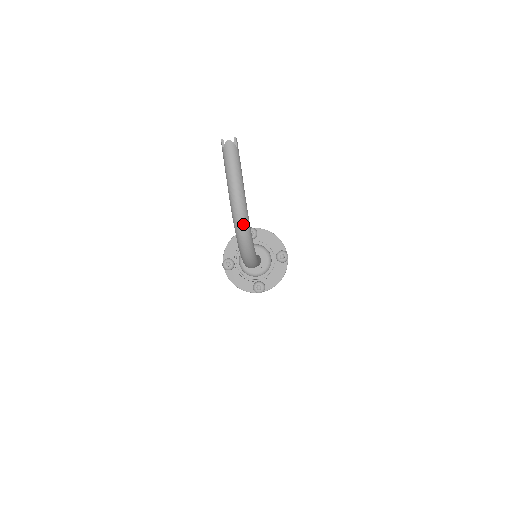
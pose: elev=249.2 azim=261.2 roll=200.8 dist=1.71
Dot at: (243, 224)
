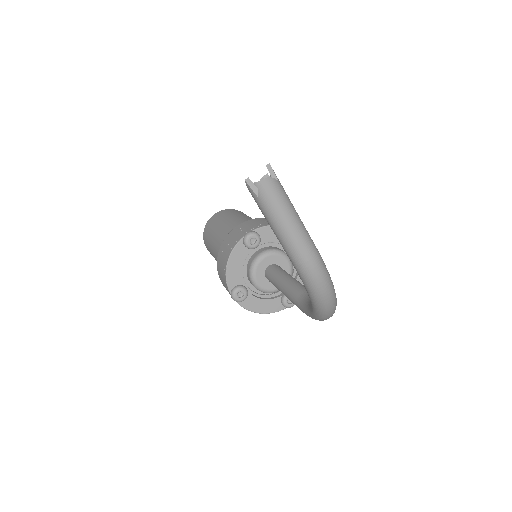
Dot at: (330, 294)
